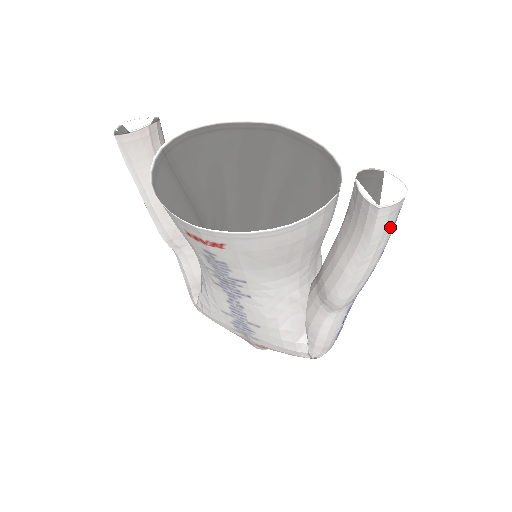
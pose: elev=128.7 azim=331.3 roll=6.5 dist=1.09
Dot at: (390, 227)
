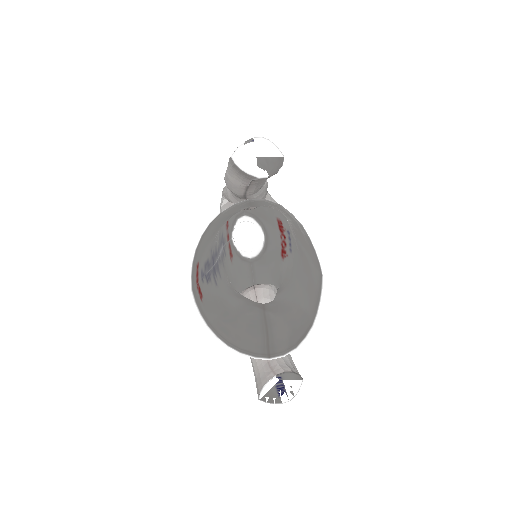
Dot at: occluded
